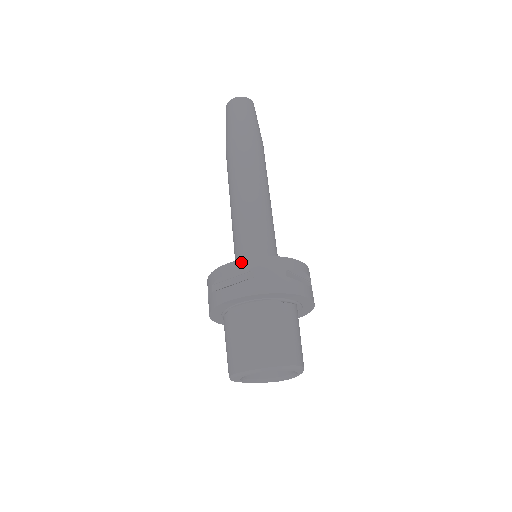
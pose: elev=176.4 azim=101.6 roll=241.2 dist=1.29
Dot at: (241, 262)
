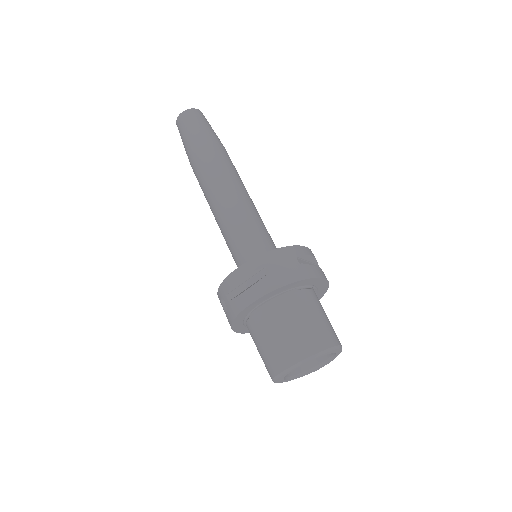
Dot at: (251, 262)
